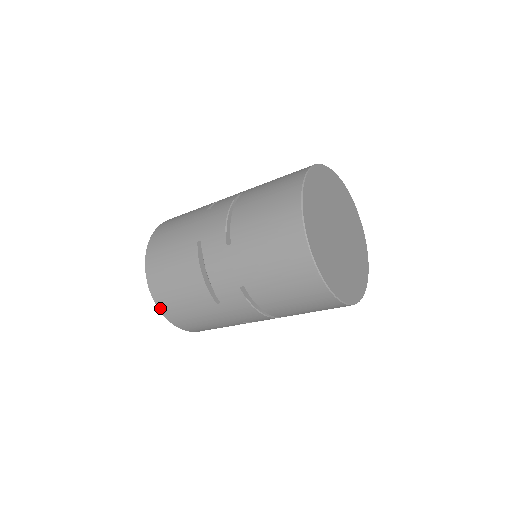
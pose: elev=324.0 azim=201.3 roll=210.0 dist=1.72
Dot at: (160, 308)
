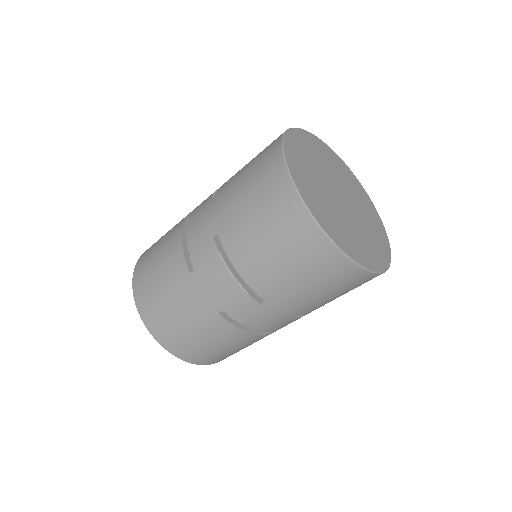
Dot at: (136, 300)
